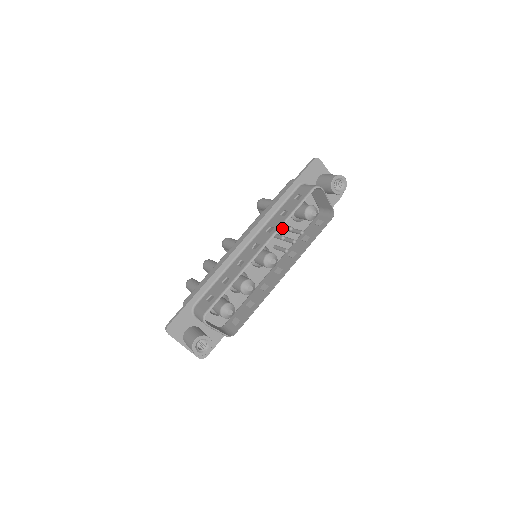
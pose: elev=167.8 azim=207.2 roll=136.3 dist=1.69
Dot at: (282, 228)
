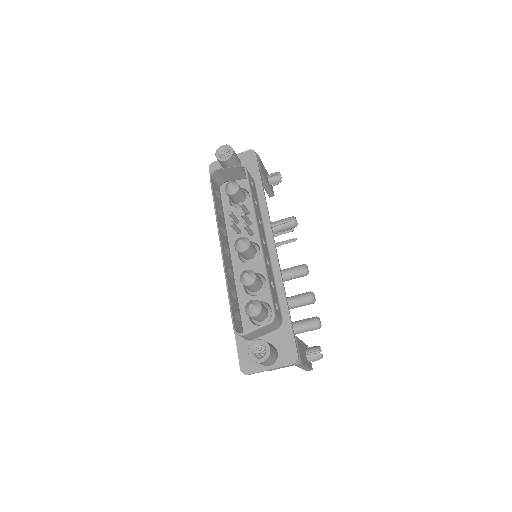
Dot at: (234, 220)
